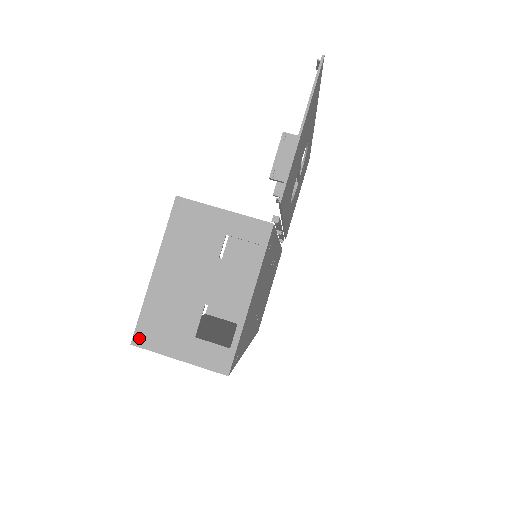
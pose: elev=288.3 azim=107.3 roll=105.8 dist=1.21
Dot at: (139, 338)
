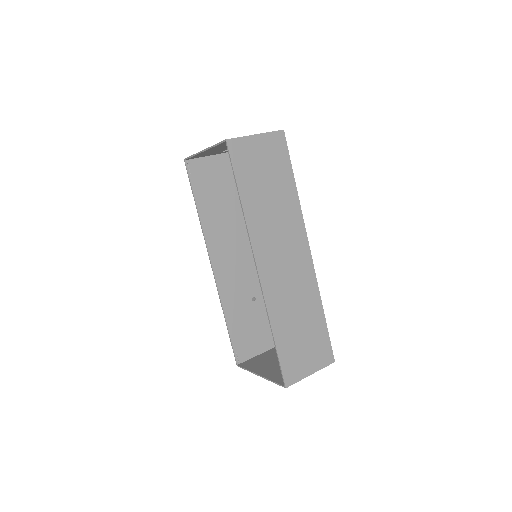
Dot at: (227, 140)
